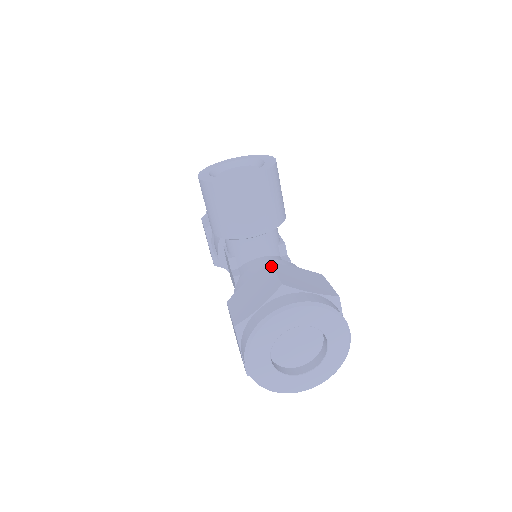
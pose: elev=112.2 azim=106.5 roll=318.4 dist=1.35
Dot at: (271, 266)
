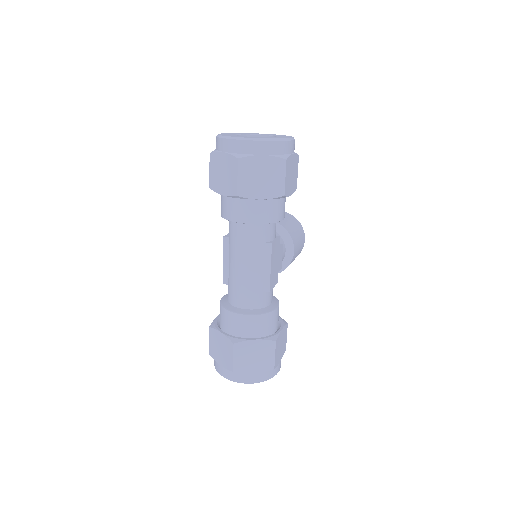
Dot at: occluded
